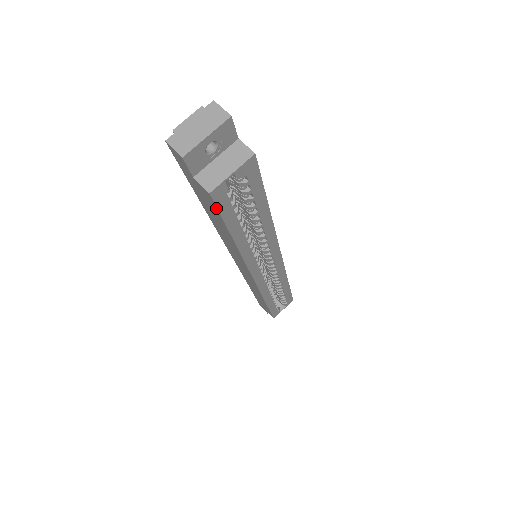
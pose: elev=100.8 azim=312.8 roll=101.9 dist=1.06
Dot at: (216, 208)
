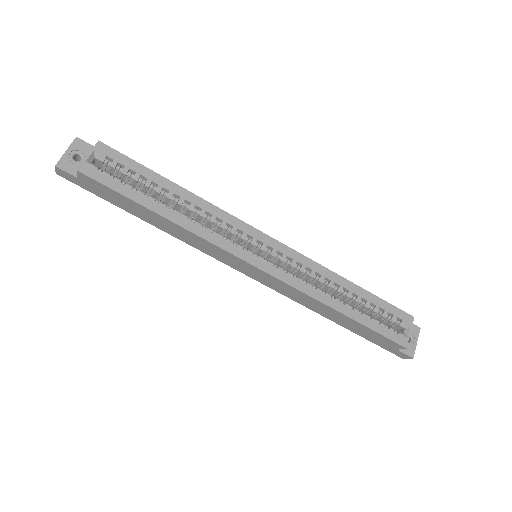
Dot at: (100, 184)
